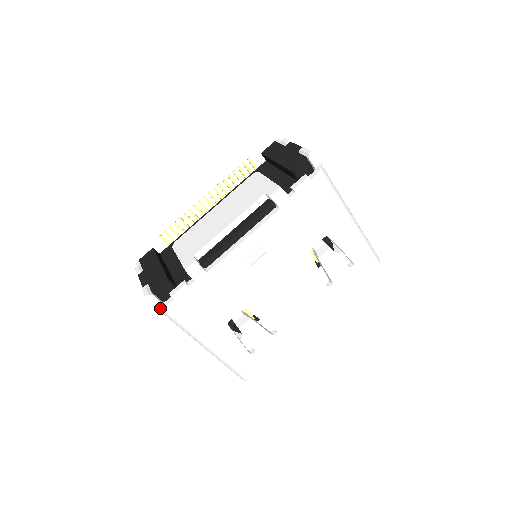
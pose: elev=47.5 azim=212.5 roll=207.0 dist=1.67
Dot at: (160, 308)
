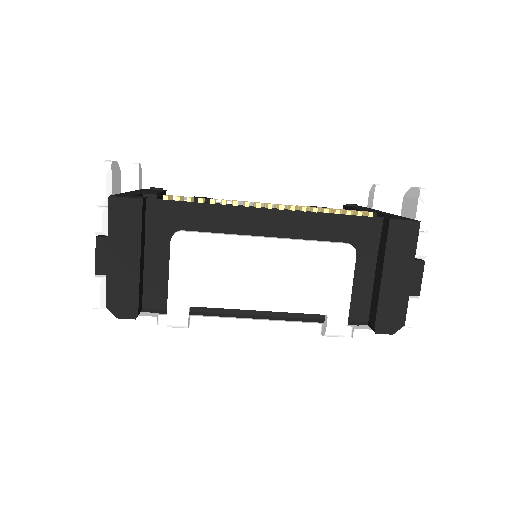
Dot at: (105, 316)
